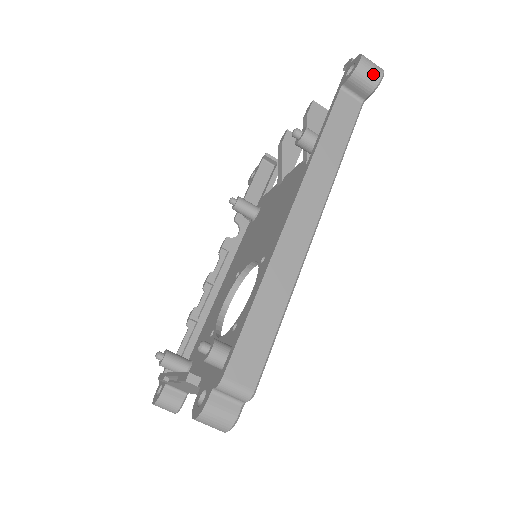
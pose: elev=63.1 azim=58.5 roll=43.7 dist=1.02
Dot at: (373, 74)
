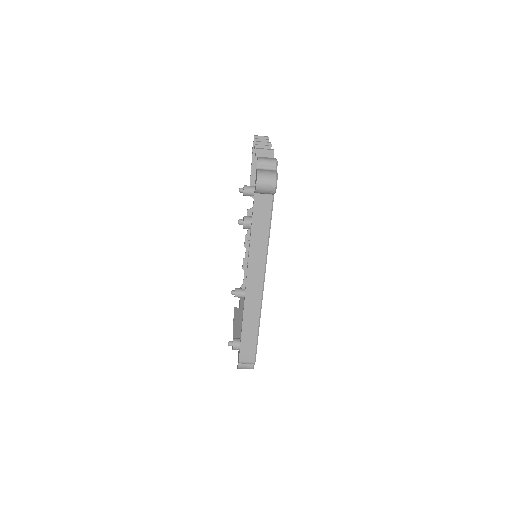
Dot at: (268, 189)
